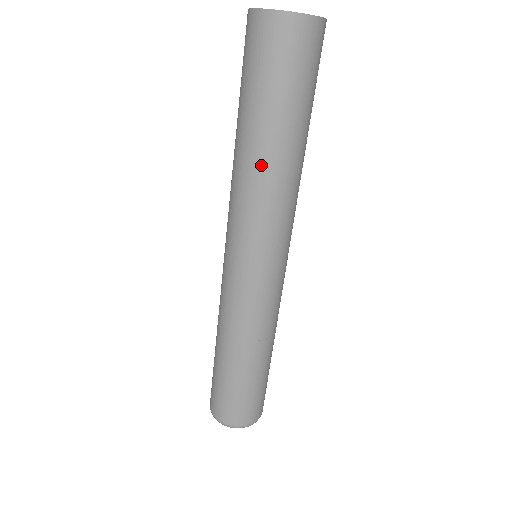
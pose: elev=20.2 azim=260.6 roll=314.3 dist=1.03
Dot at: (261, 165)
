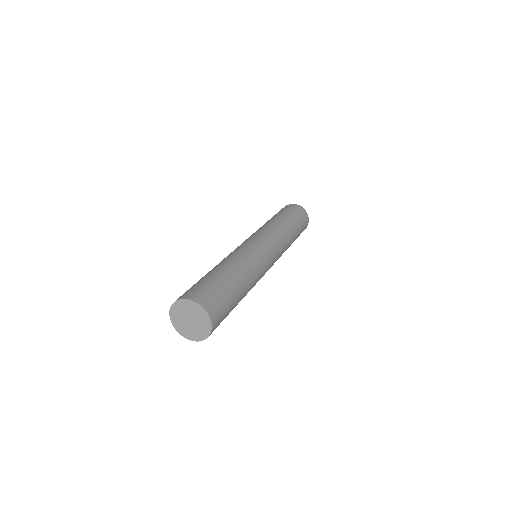
Dot at: occluded
